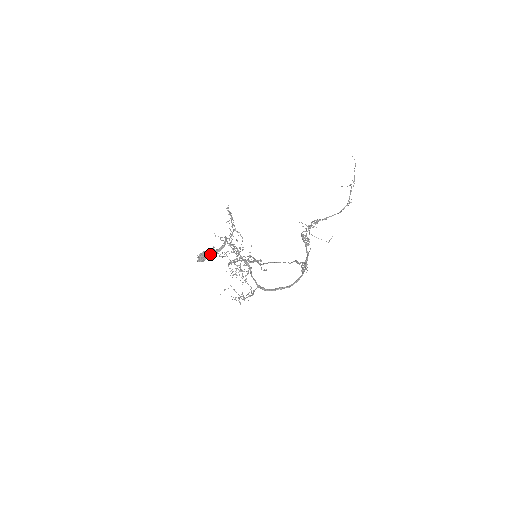
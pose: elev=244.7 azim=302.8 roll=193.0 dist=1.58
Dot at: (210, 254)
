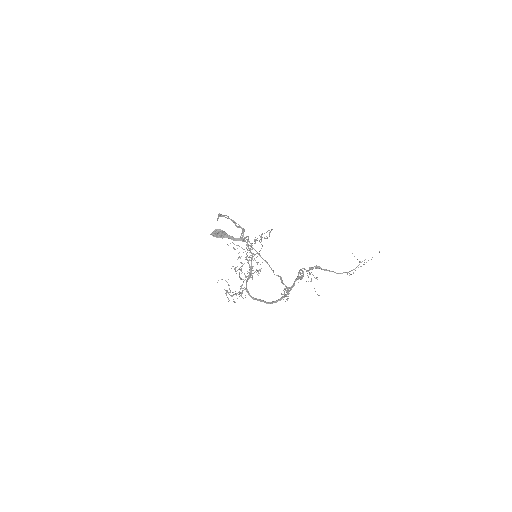
Dot at: (225, 236)
